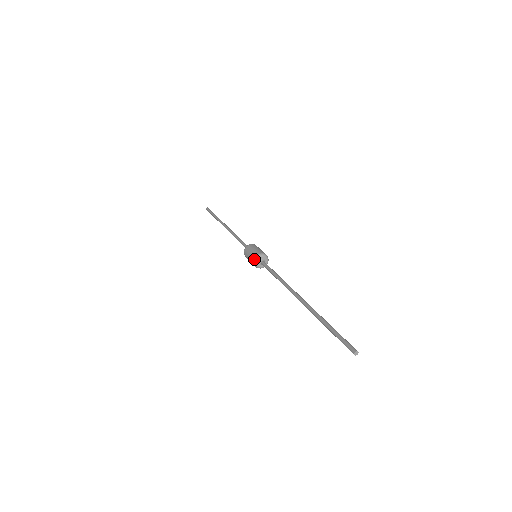
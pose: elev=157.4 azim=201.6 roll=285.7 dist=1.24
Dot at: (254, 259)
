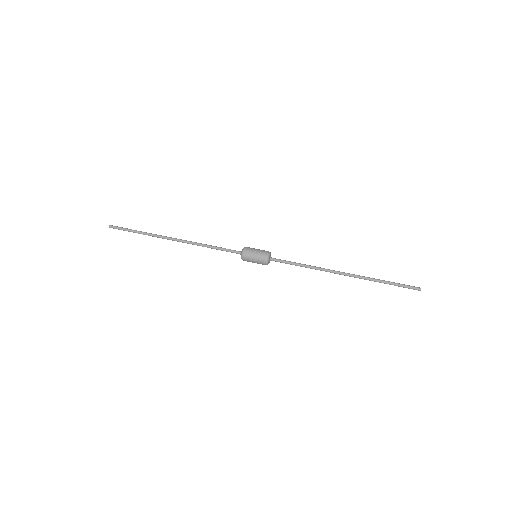
Dot at: (266, 262)
